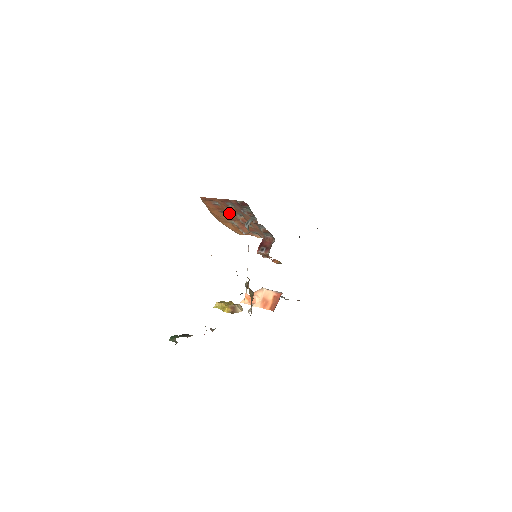
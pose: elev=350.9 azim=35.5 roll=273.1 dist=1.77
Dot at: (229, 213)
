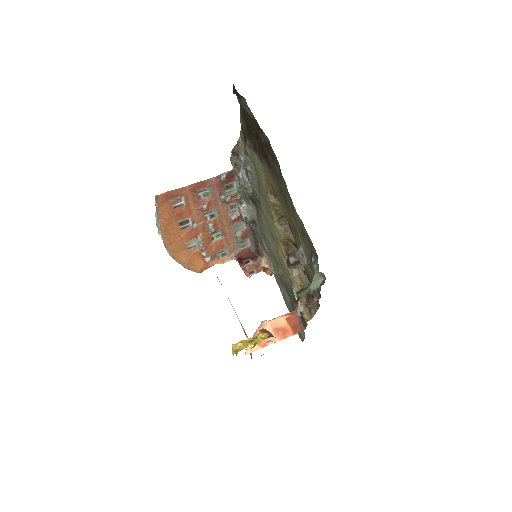
Dot at: (195, 218)
